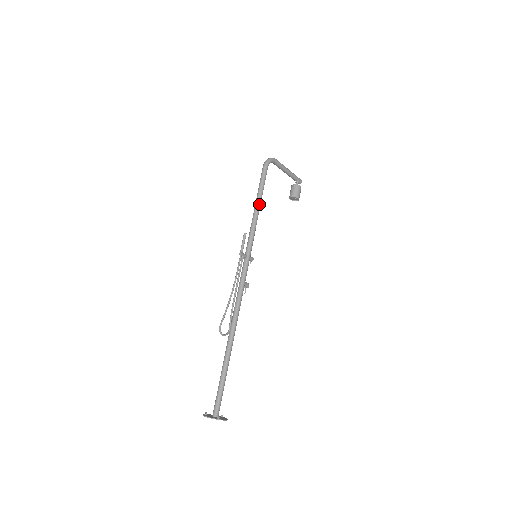
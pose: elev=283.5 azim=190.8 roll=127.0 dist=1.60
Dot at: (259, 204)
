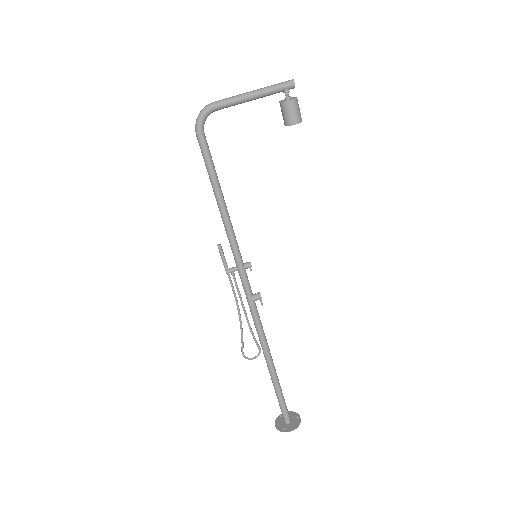
Dot at: (217, 196)
